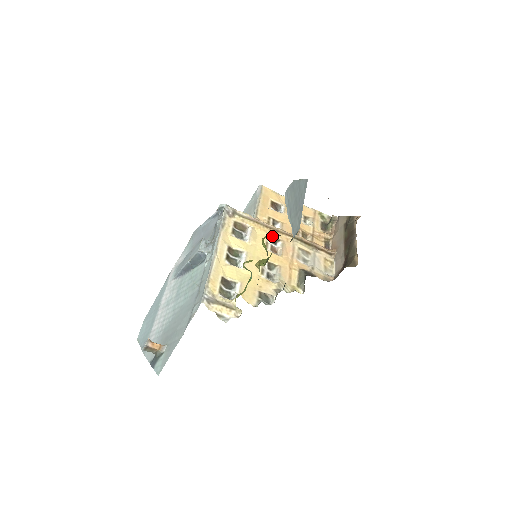
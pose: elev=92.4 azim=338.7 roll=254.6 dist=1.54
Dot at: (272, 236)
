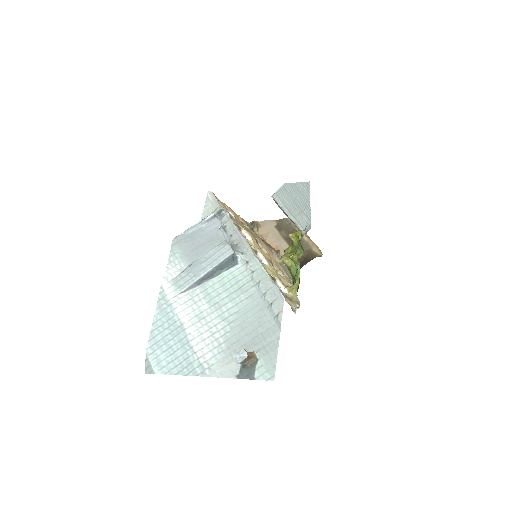
Dot at: (254, 237)
